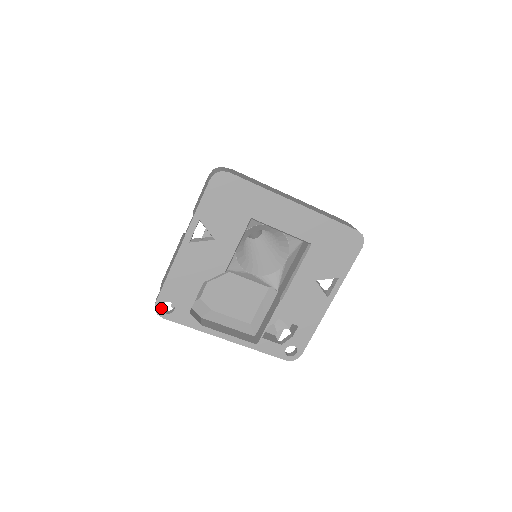
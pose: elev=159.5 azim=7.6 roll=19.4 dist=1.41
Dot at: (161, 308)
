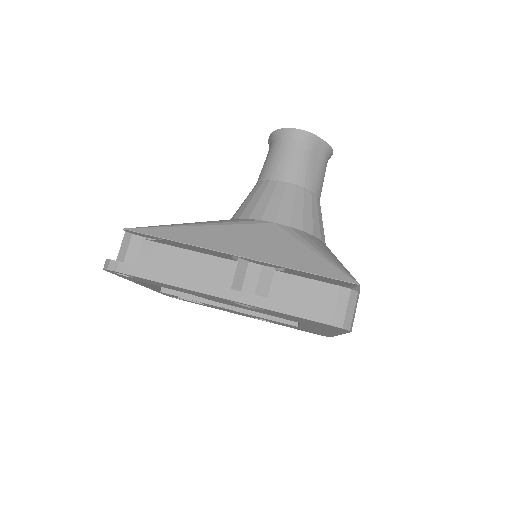
Dot at: occluded
